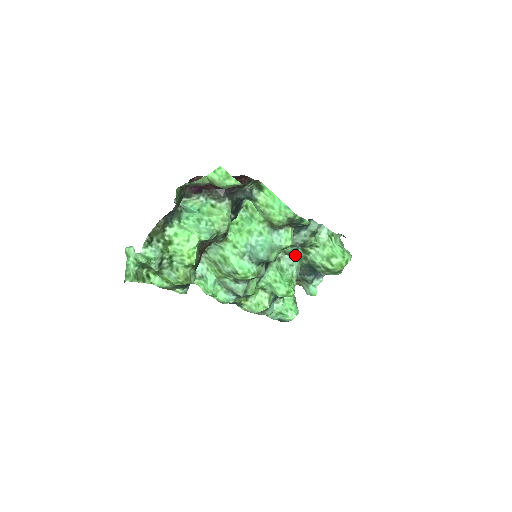
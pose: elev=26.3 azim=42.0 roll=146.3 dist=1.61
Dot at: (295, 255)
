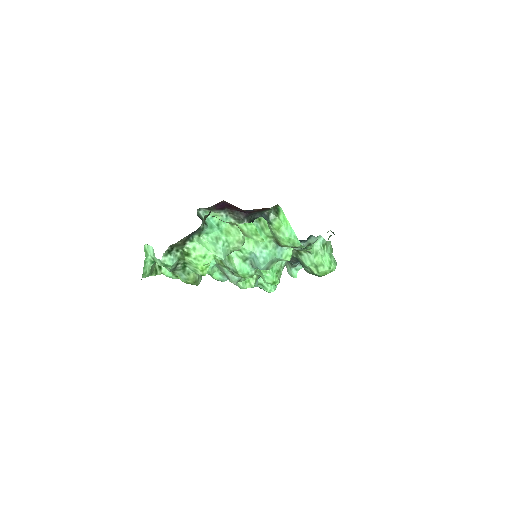
Dot at: occluded
